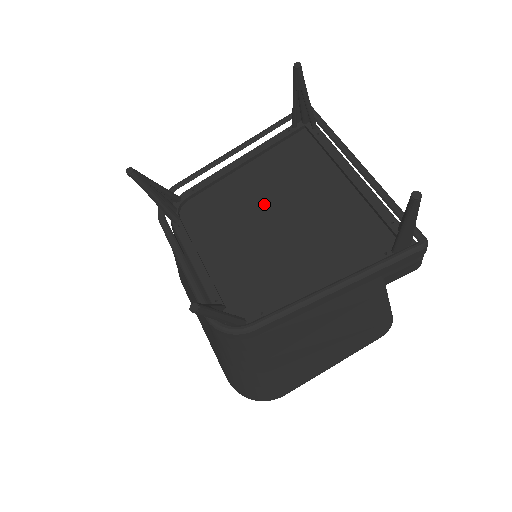
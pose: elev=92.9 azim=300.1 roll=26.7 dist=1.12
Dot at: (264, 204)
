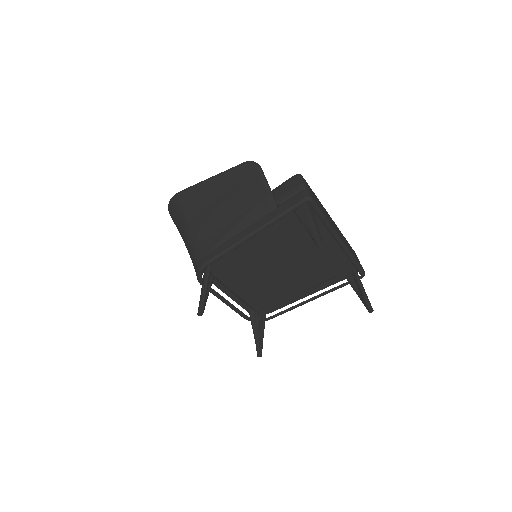
Dot at: (270, 254)
